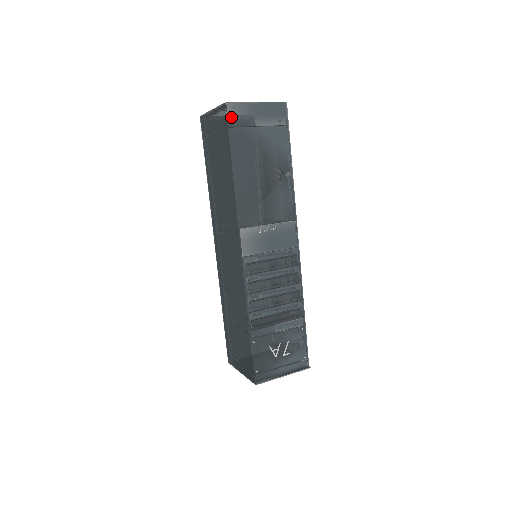
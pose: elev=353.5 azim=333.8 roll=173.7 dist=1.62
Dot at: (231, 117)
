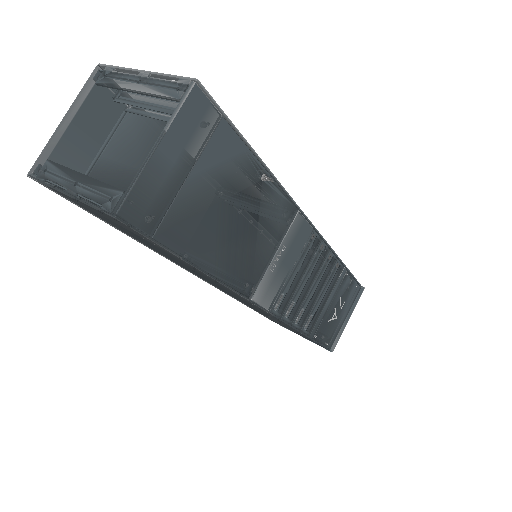
Dot at: (142, 222)
